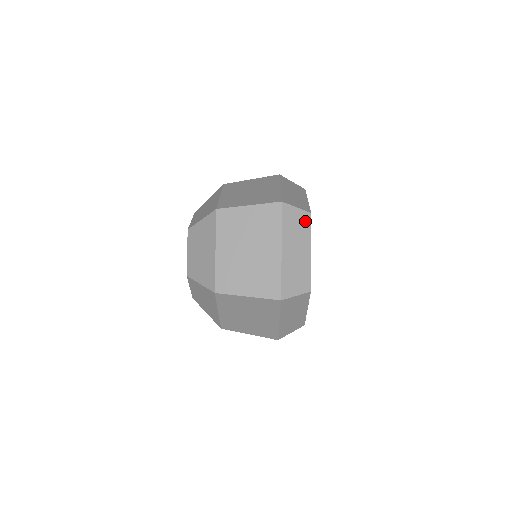
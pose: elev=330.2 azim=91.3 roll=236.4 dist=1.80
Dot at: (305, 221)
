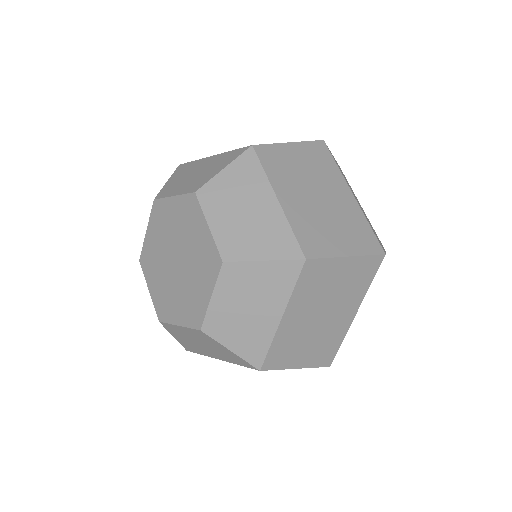
Dot at: occluded
